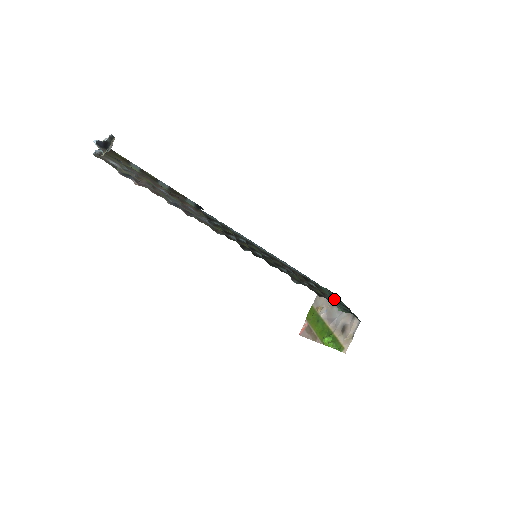
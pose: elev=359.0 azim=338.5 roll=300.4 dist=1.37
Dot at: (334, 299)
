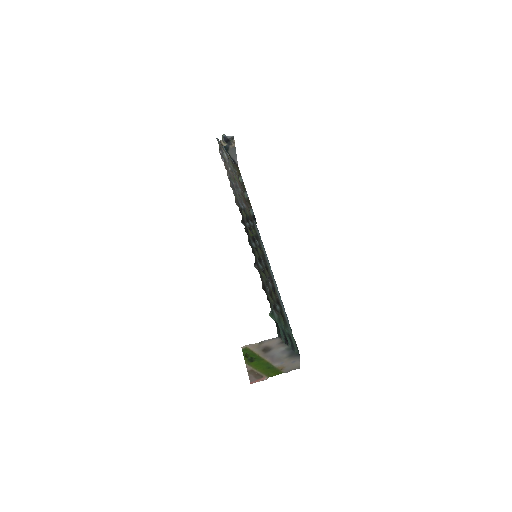
Dot at: (284, 329)
